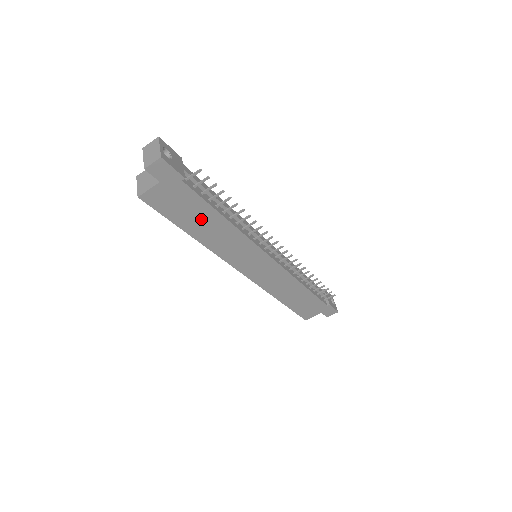
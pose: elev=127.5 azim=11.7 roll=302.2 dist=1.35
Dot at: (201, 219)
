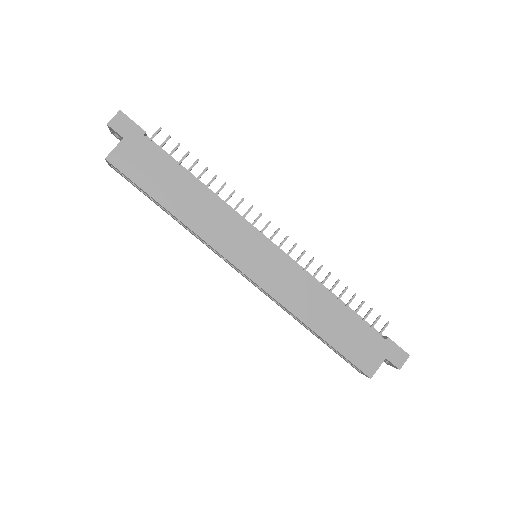
Dot at: (173, 185)
